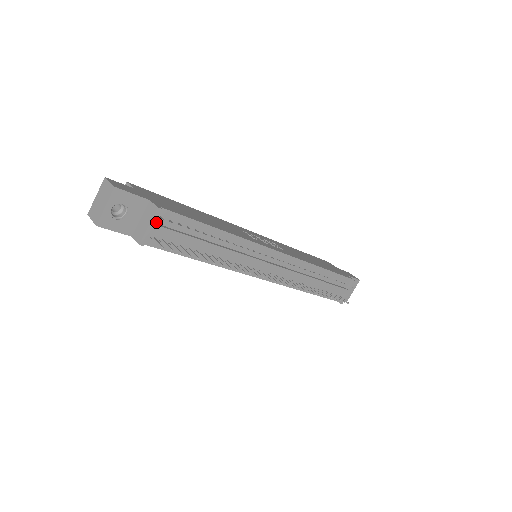
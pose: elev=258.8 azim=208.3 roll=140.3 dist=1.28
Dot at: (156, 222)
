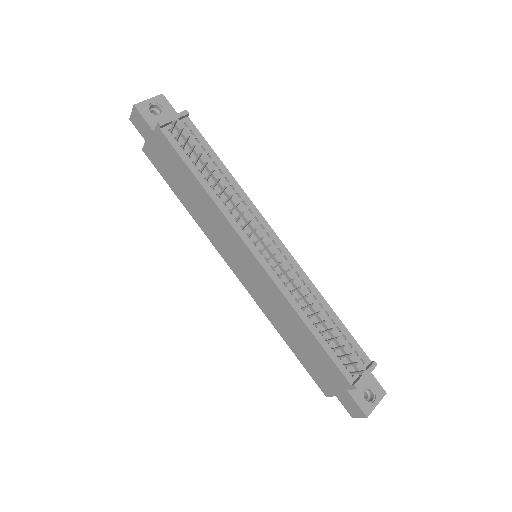
Dot at: (179, 124)
